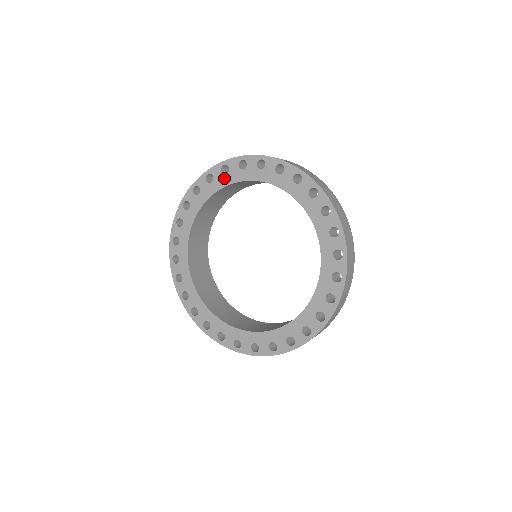
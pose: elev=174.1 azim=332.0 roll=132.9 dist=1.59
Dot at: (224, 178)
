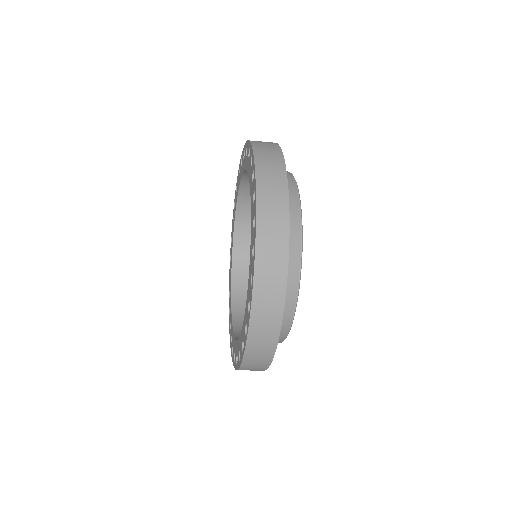
Dot at: (243, 164)
